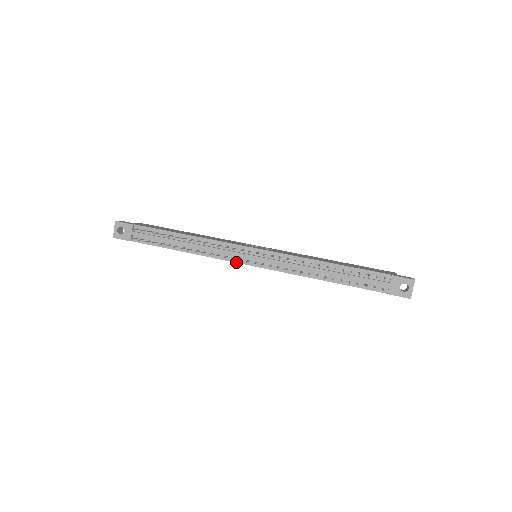
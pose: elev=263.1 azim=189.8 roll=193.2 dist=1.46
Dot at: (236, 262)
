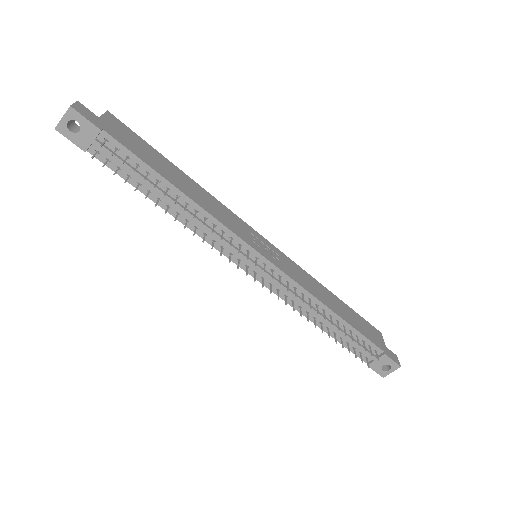
Dot at: occluded
